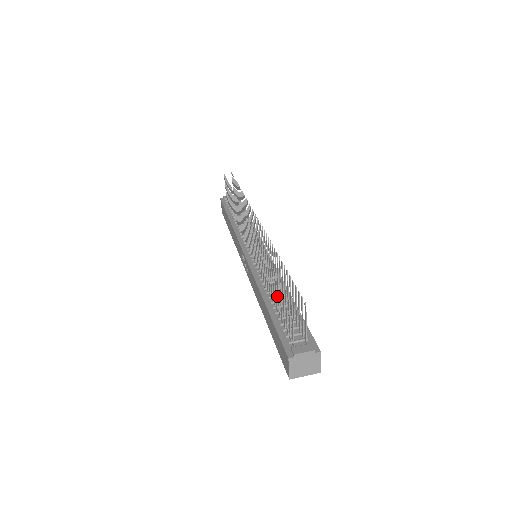
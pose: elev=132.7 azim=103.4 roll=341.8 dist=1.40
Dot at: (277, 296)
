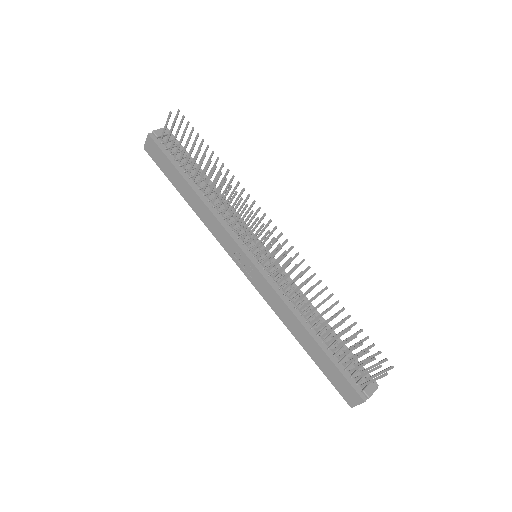
Dot at: (317, 325)
